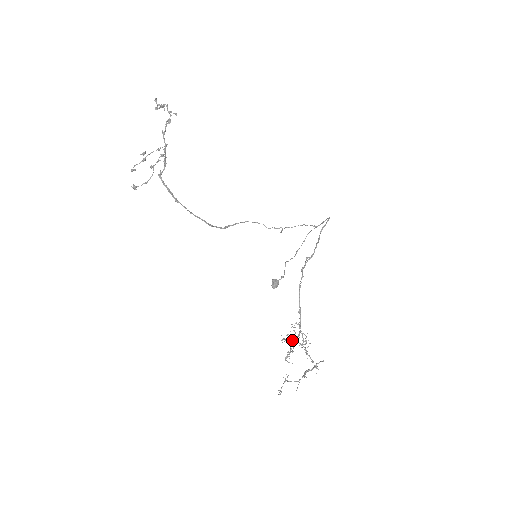
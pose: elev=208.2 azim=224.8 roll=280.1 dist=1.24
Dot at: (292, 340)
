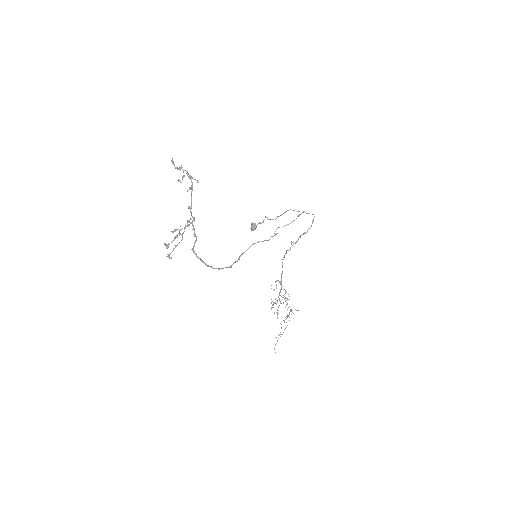
Dot at: occluded
